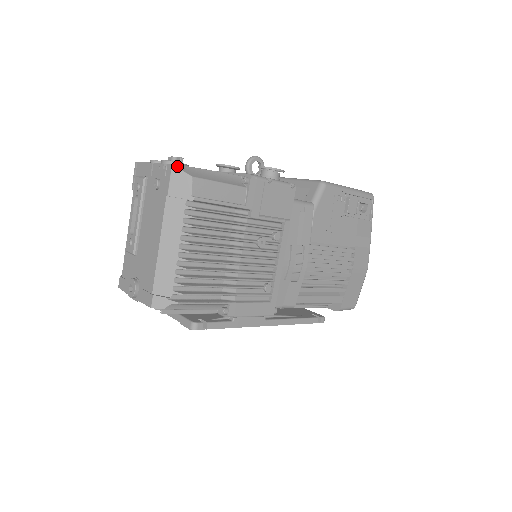
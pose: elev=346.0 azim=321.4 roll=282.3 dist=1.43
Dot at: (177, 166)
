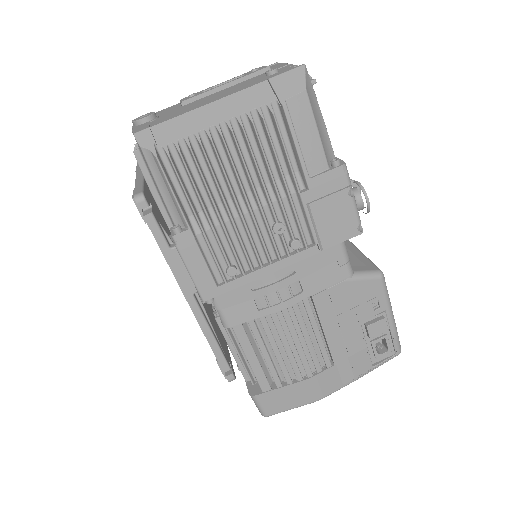
Dot at: (306, 70)
